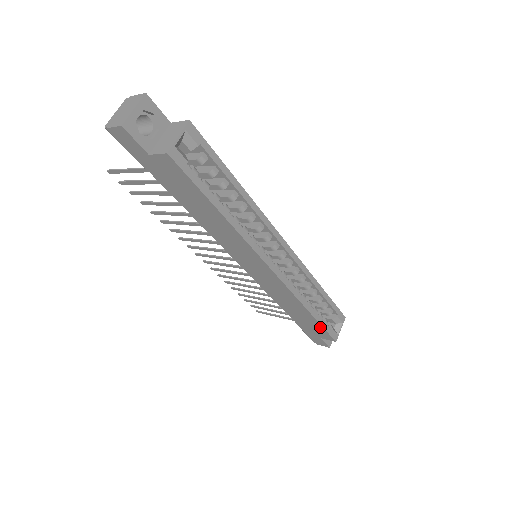
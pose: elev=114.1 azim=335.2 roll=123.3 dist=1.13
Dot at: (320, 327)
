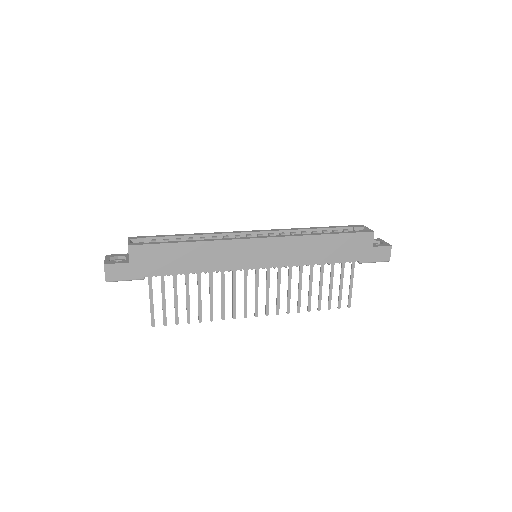
Dot at: (348, 236)
